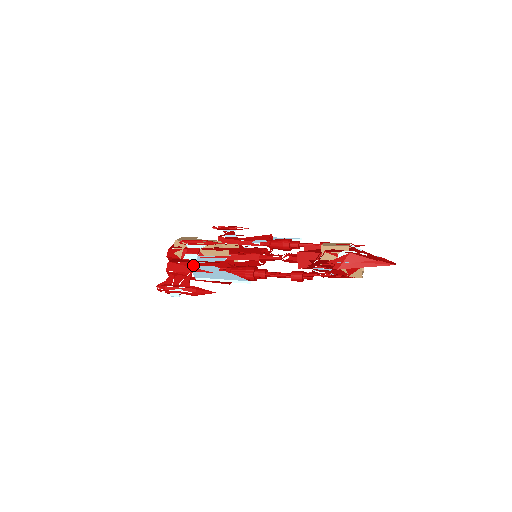
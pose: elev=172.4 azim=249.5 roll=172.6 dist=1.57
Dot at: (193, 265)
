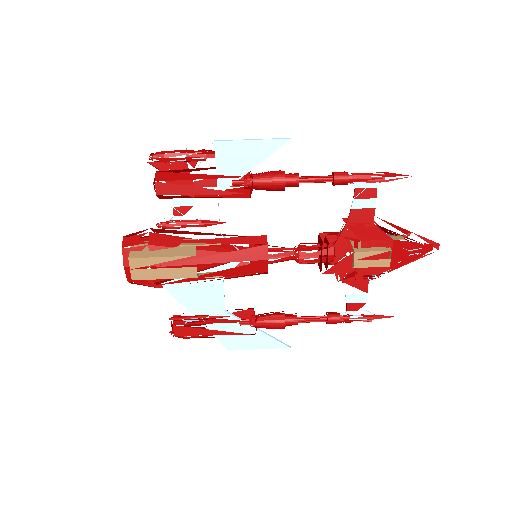
Dot at: (203, 324)
